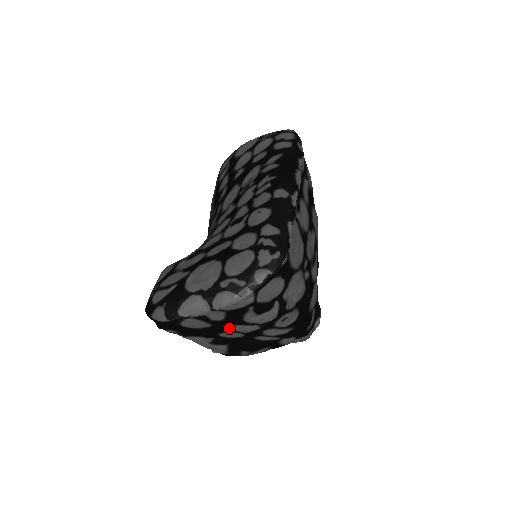
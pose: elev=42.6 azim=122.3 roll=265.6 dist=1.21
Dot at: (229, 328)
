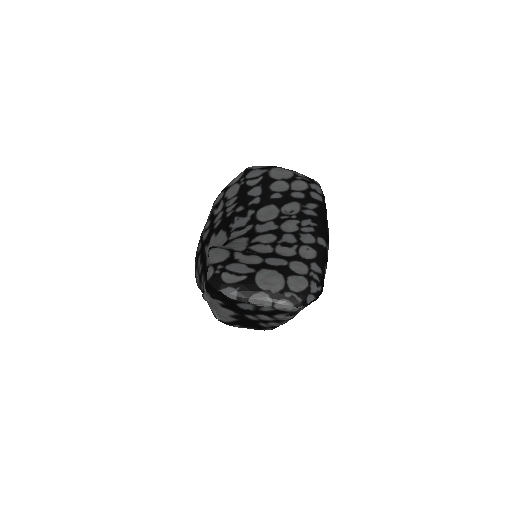
Dot at: (258, 314)
